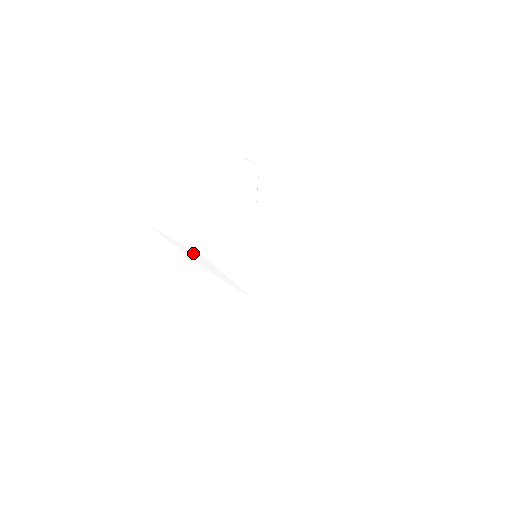
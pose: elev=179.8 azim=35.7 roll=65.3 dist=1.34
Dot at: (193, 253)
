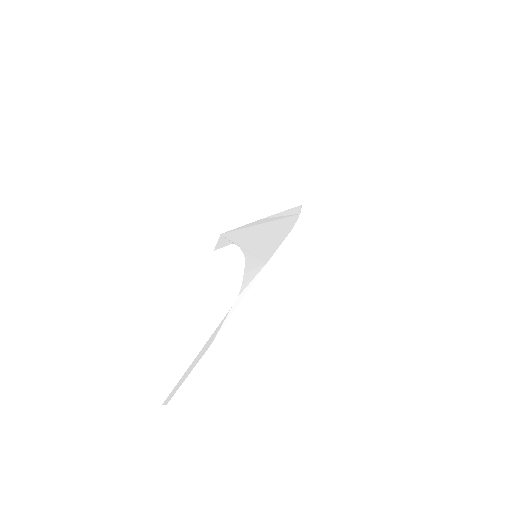
Dot at: (233, 308)
